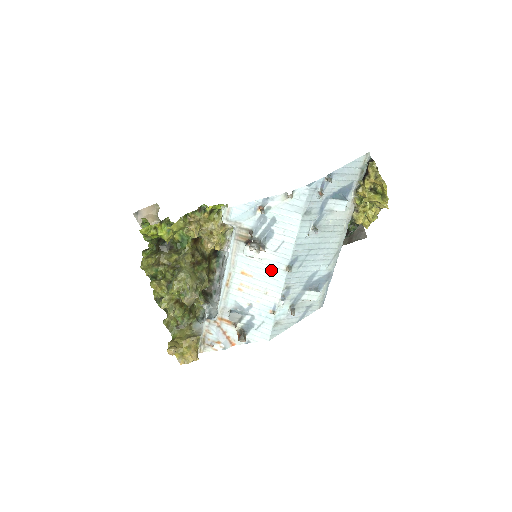
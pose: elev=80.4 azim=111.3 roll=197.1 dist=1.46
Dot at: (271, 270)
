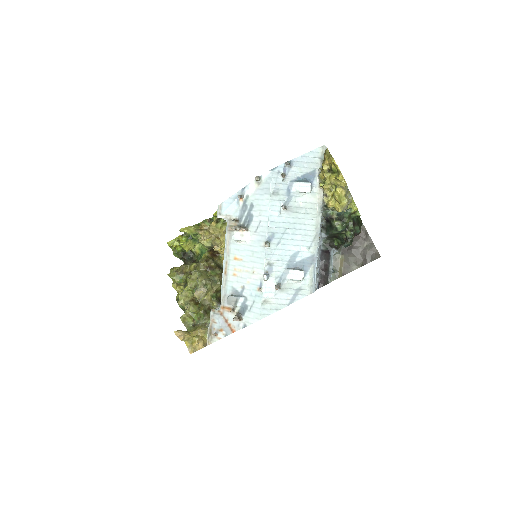
Dot at: (254, 249)
